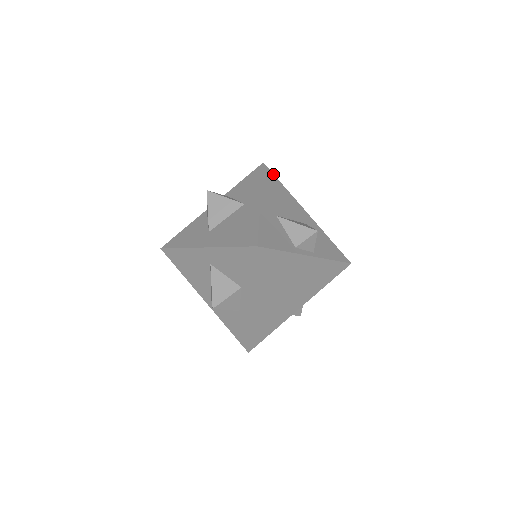
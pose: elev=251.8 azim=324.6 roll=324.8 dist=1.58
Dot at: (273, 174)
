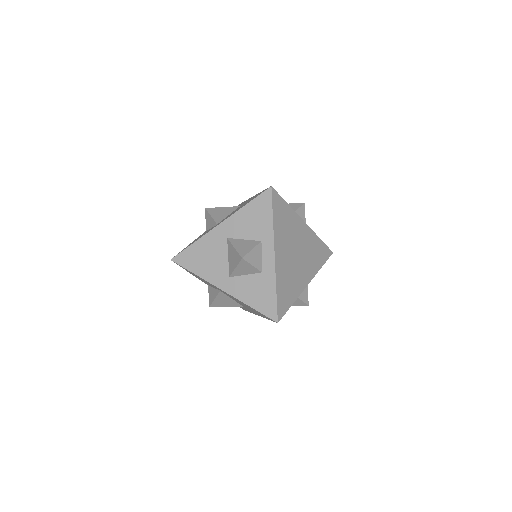
Dot at: occluded
